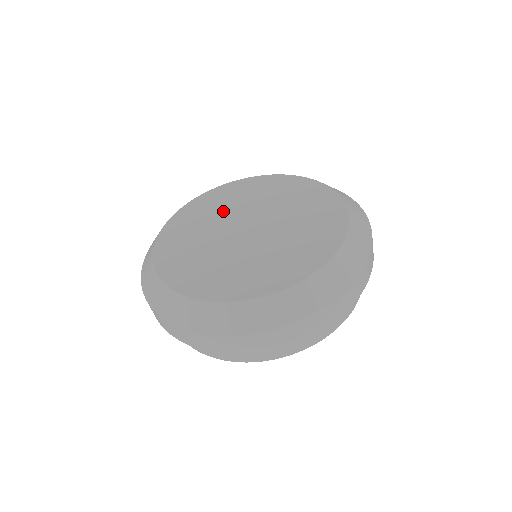
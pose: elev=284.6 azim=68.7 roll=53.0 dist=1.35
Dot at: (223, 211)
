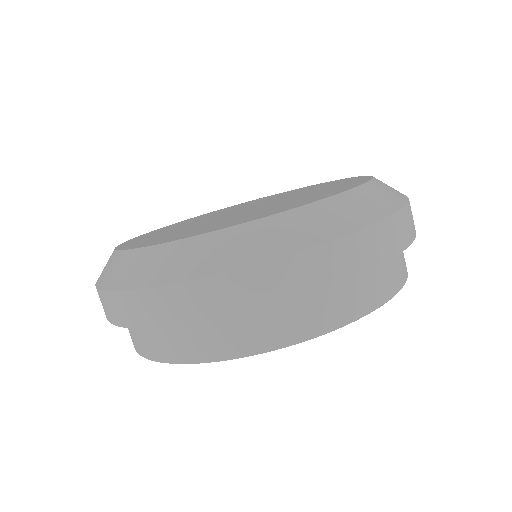
Dot at: (213, 215)
